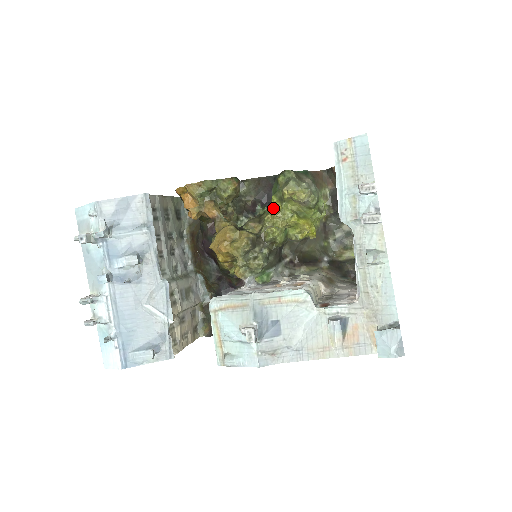
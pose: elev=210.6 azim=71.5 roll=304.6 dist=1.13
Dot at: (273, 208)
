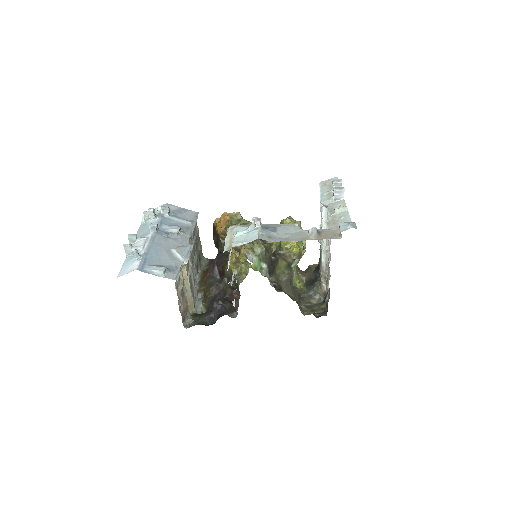
Dot at: occluded
